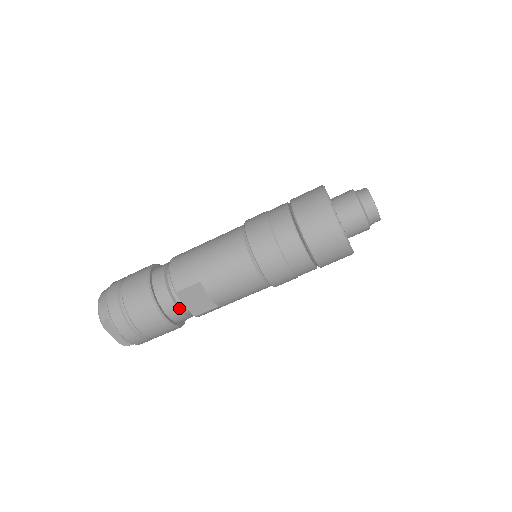
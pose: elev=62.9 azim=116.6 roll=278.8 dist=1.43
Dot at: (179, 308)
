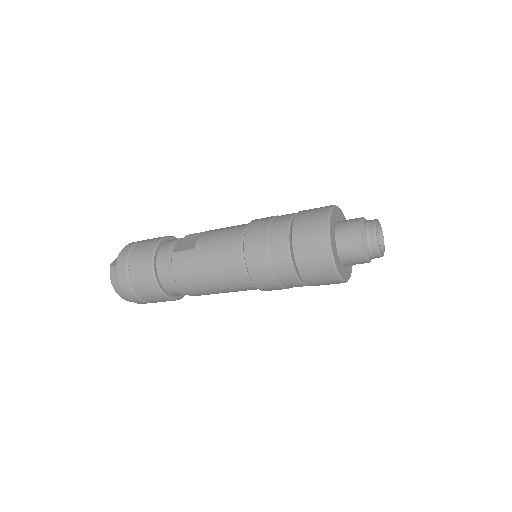
Dot at: occluded
